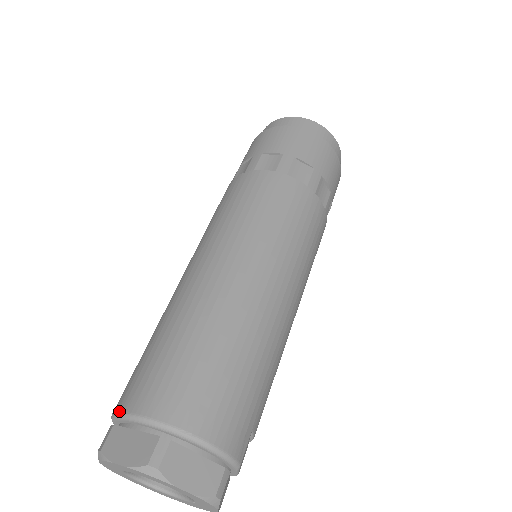
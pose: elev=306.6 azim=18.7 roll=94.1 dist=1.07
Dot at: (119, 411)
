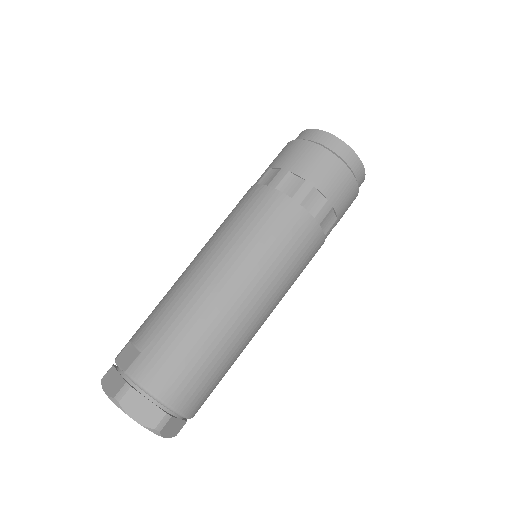
Dot at: (139, 382)
